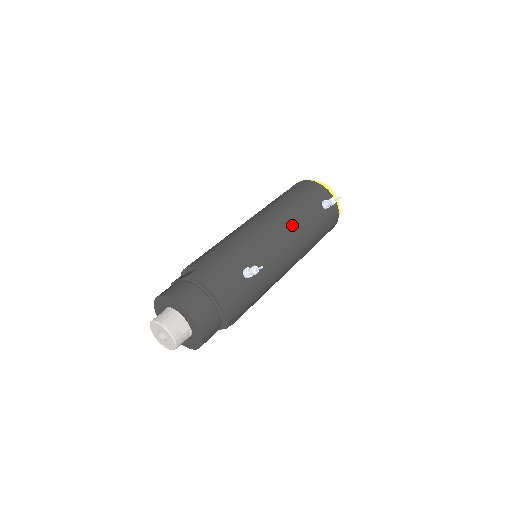
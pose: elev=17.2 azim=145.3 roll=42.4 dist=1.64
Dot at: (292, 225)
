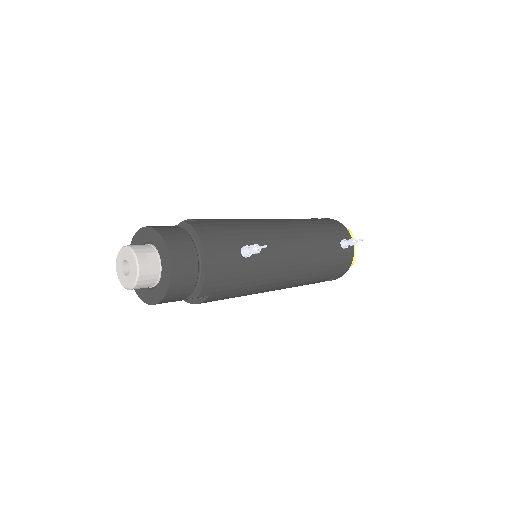
Dot at: (306, 240)
